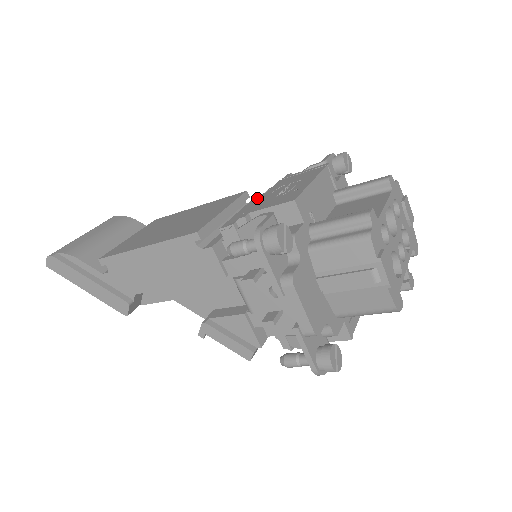
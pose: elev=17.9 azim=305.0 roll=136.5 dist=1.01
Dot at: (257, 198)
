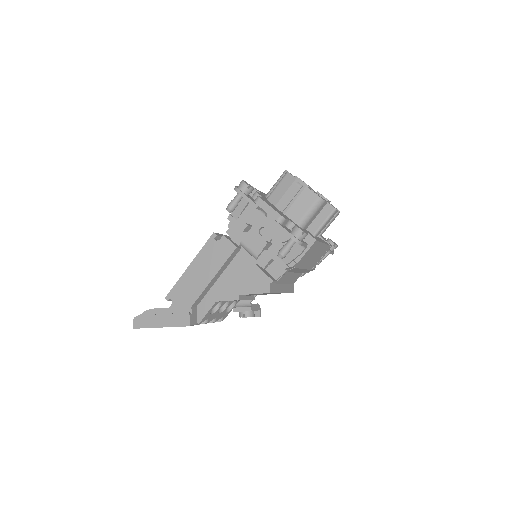
Dot at: occluded
